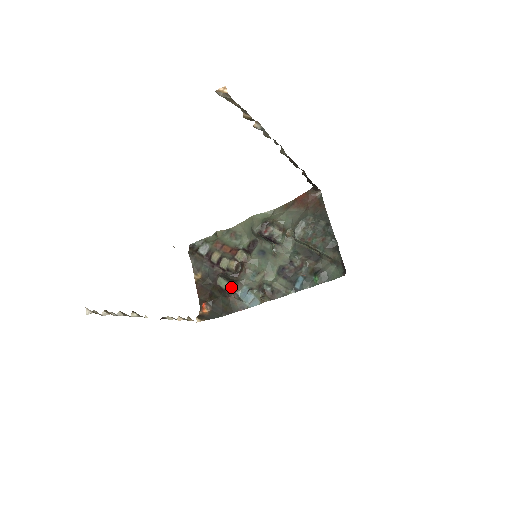
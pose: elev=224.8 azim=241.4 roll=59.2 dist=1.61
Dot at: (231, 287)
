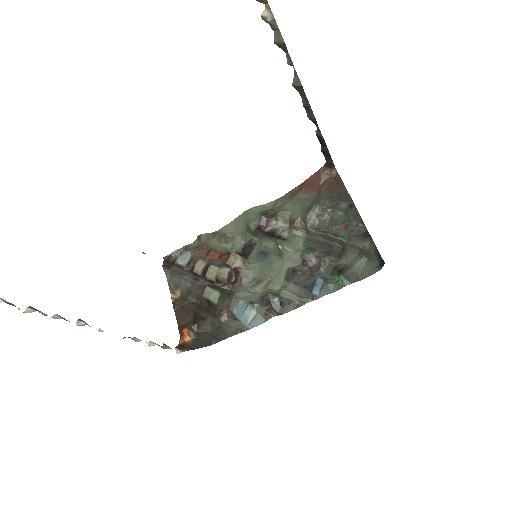
Dot at: (223, 301)
